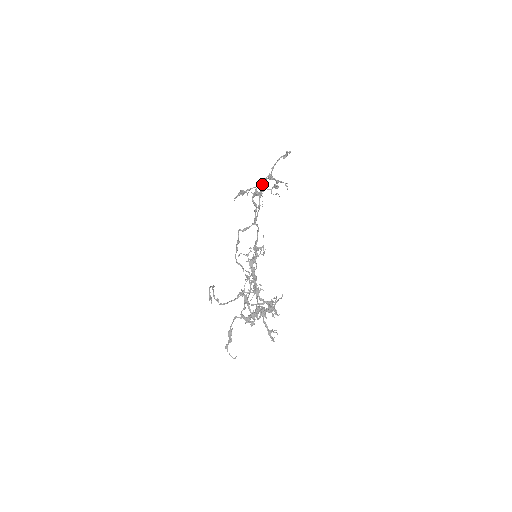
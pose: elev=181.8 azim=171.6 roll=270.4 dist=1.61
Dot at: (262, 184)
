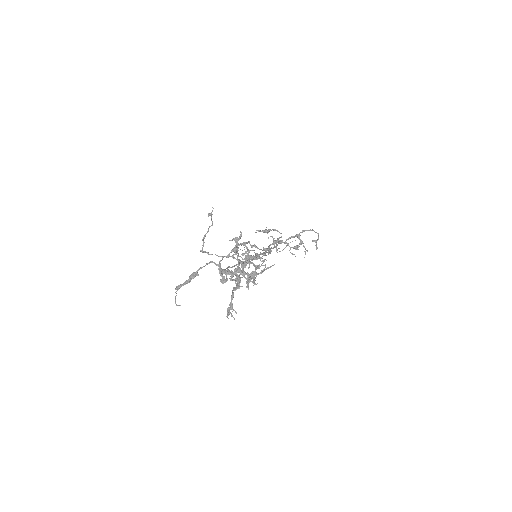
Dot at: occluded
